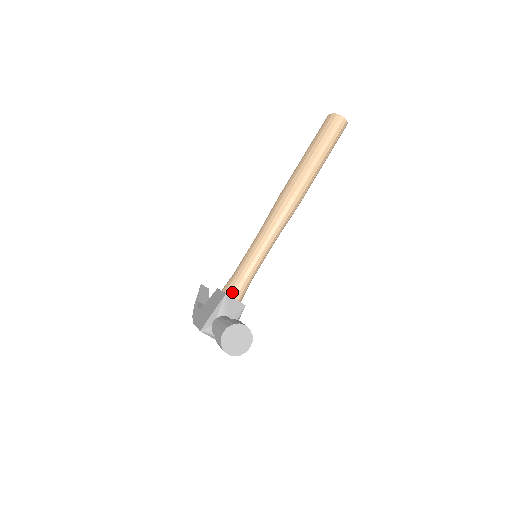
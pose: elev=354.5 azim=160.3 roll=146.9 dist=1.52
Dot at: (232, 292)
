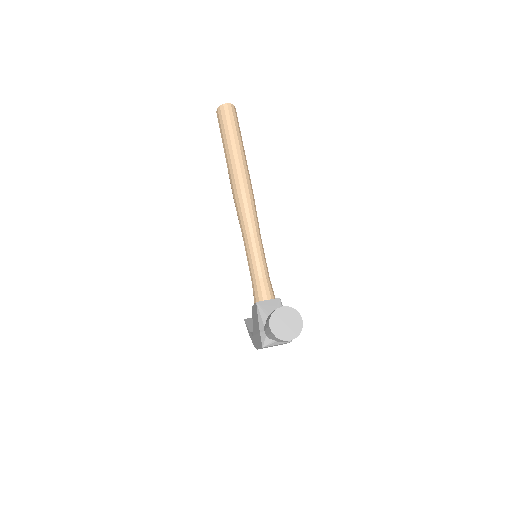
Dot at: (261, 297)
